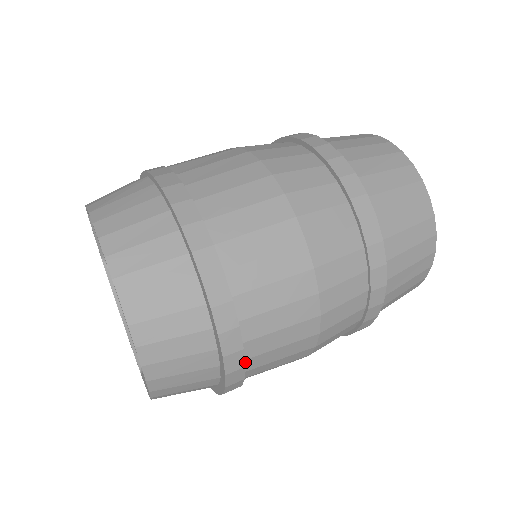
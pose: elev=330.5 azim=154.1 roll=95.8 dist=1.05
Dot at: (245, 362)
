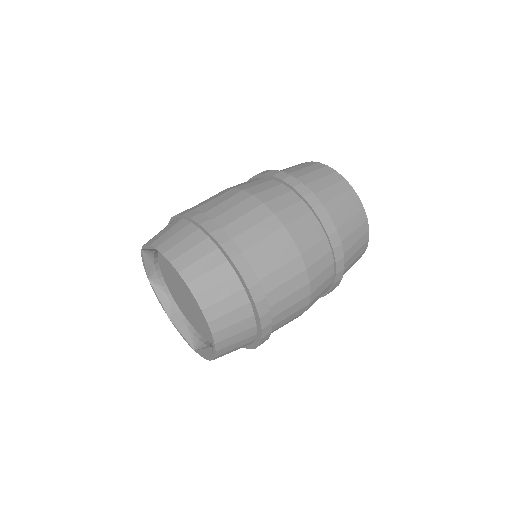
Dot at: occluded
